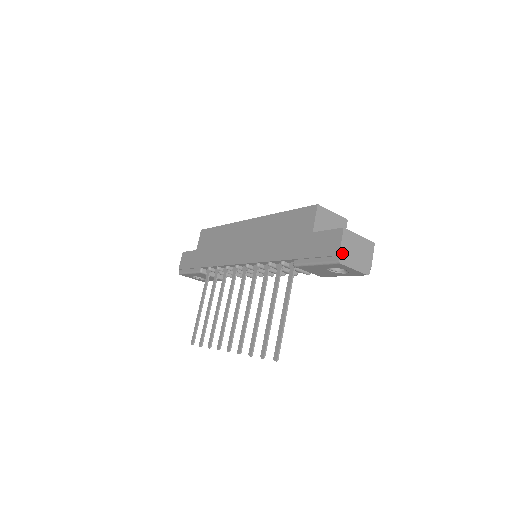
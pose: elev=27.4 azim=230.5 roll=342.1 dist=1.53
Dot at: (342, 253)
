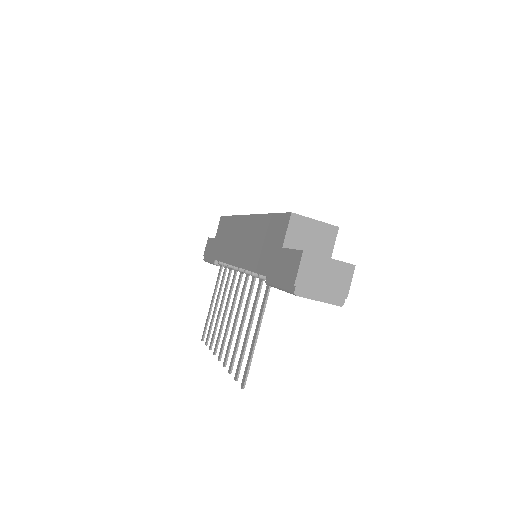
Dot at: (299, 282)
